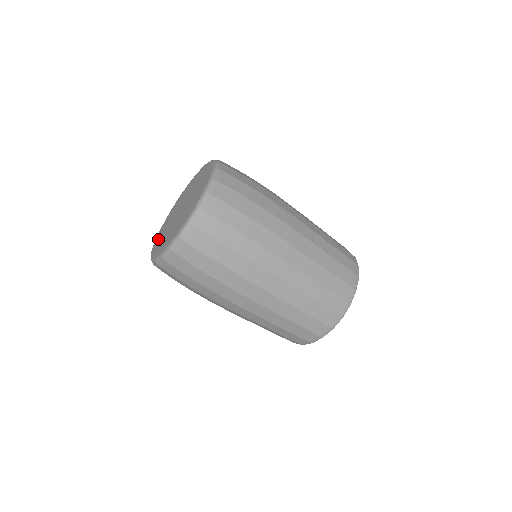
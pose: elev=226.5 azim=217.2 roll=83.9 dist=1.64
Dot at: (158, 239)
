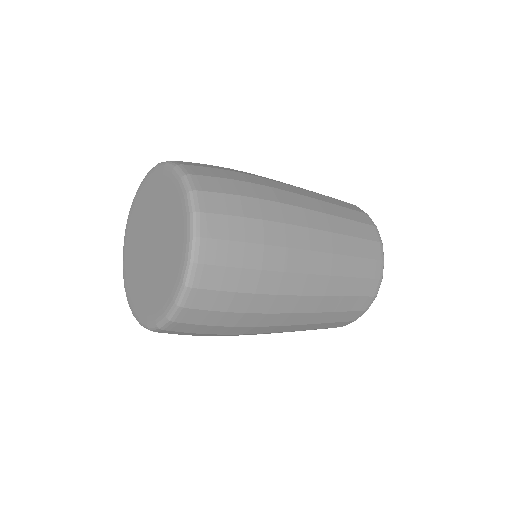
Dot at: (130, 284)
